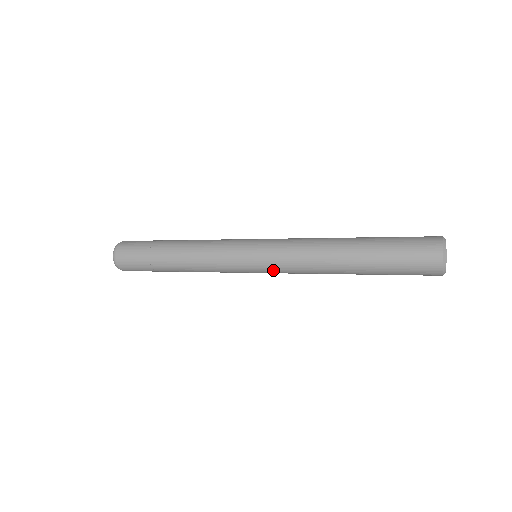
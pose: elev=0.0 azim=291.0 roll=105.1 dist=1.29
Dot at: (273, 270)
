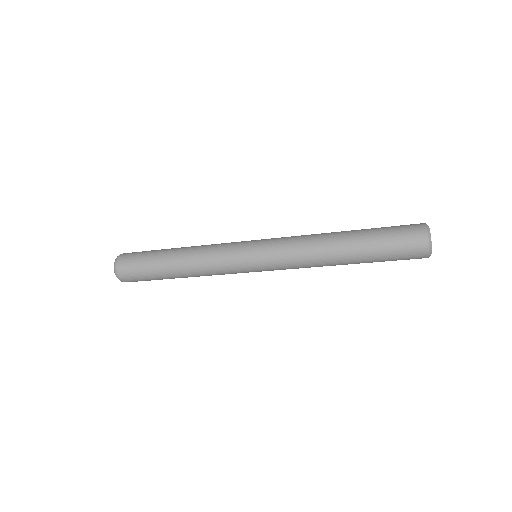
Dot at: (272, 257)
